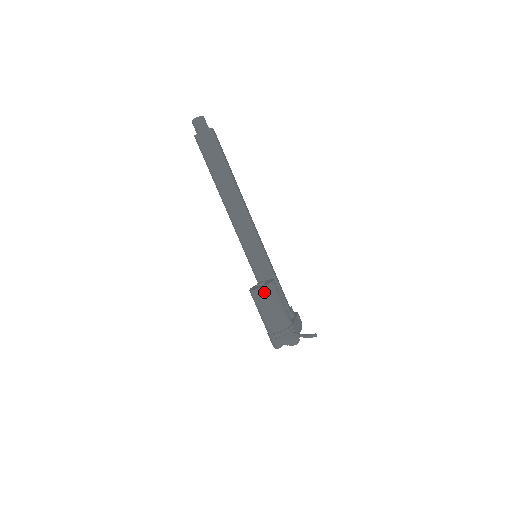
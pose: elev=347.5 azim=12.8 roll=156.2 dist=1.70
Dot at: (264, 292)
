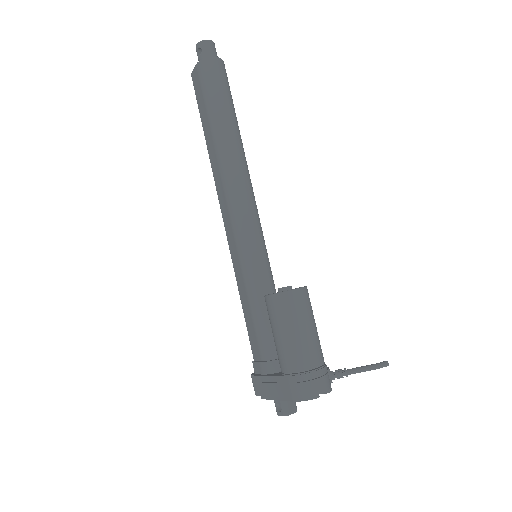
Dot at: (306, 295)
